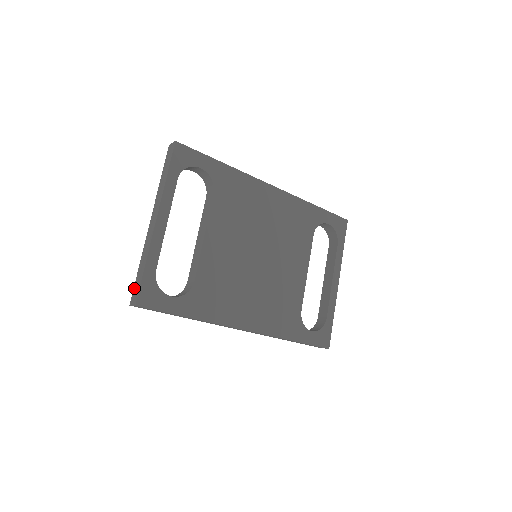
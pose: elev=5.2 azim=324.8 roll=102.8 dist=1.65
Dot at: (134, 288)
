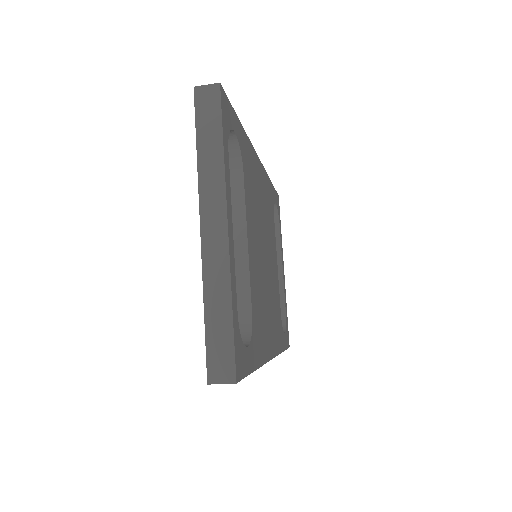
Dot at: (210, 352)
